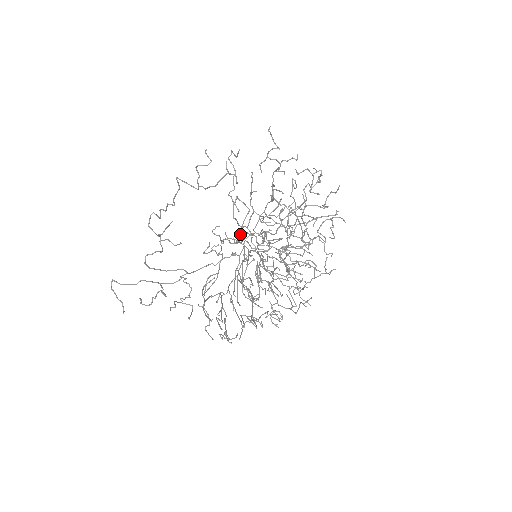
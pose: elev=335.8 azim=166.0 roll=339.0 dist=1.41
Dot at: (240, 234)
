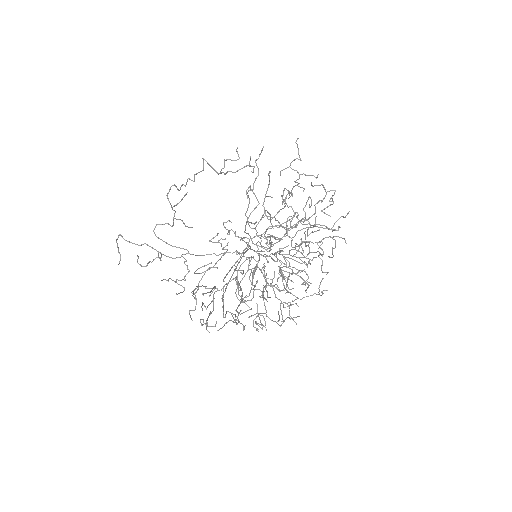
Dot at: occluded
